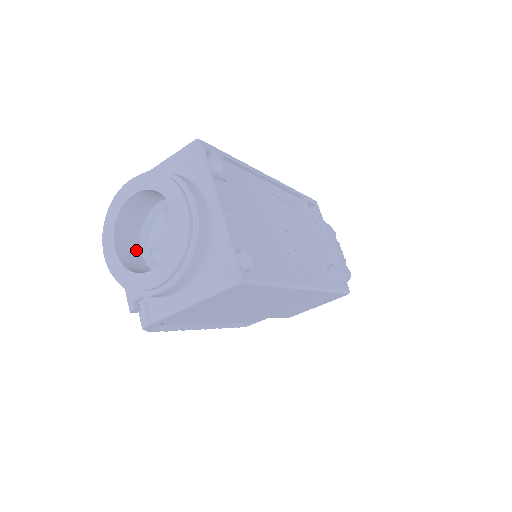
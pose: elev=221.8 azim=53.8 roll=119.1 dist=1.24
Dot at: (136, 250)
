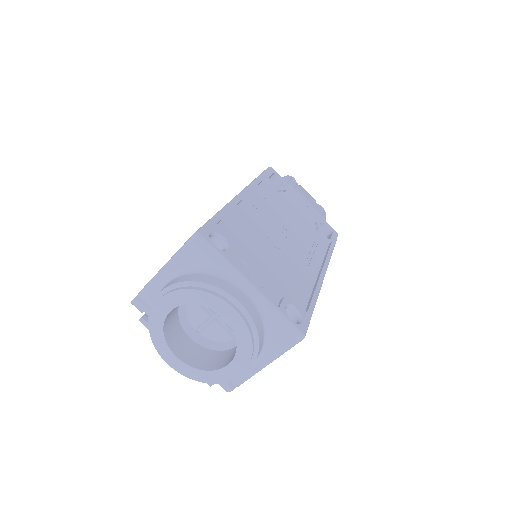
Dot at: (187, 341)
